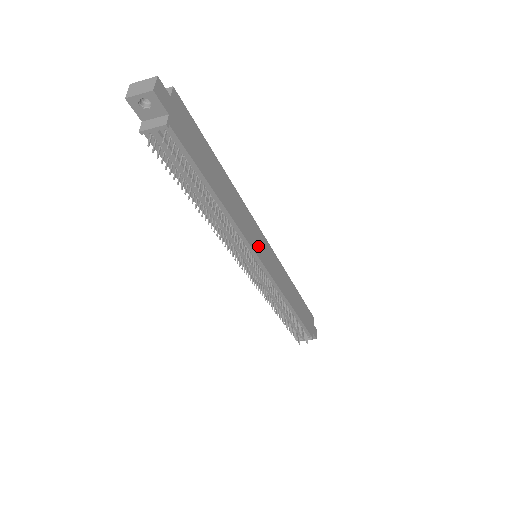
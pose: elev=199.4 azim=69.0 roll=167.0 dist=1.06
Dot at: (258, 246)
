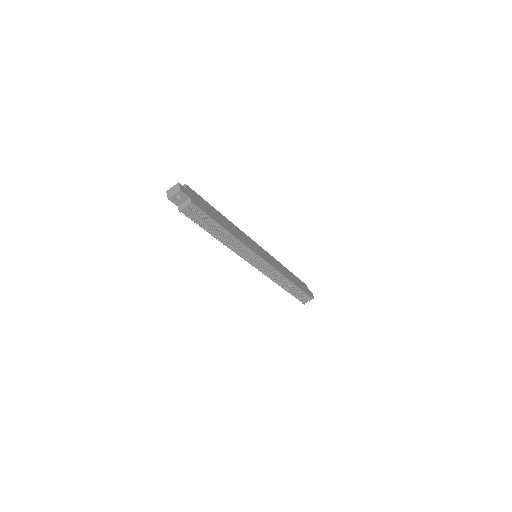
Dot at: (255, 249)
